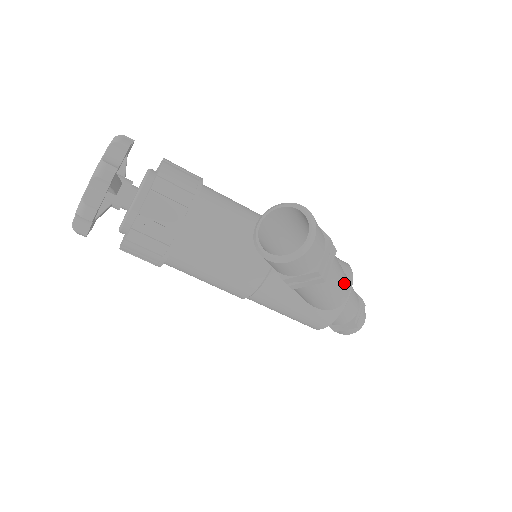
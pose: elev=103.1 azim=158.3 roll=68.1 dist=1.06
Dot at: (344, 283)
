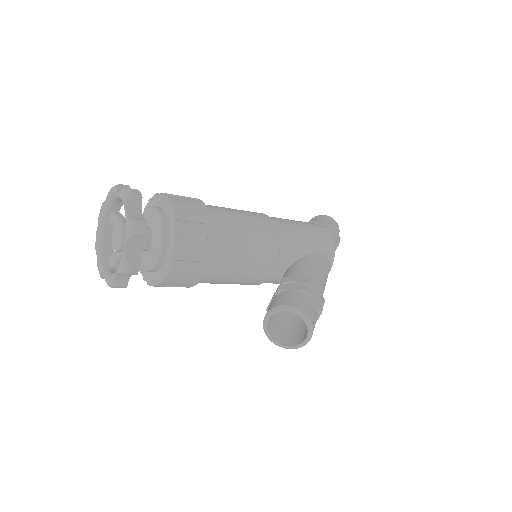
Dot at: occluded
